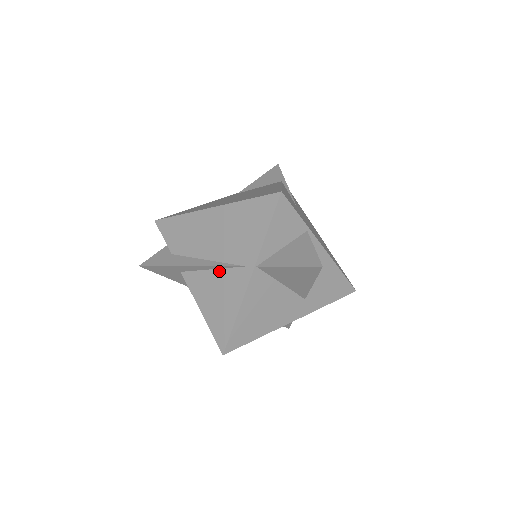
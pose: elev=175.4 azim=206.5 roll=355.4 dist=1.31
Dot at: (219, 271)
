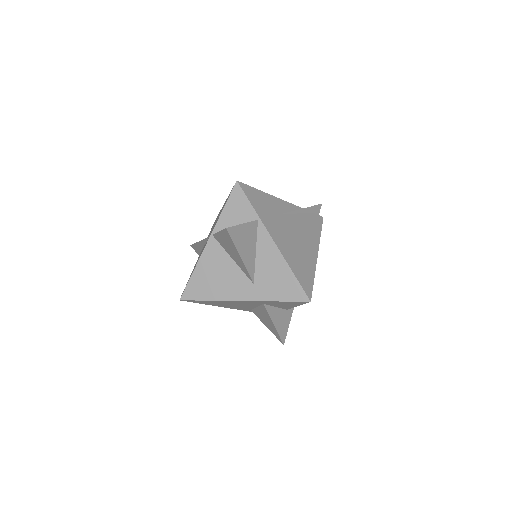
Dot at: occluded
